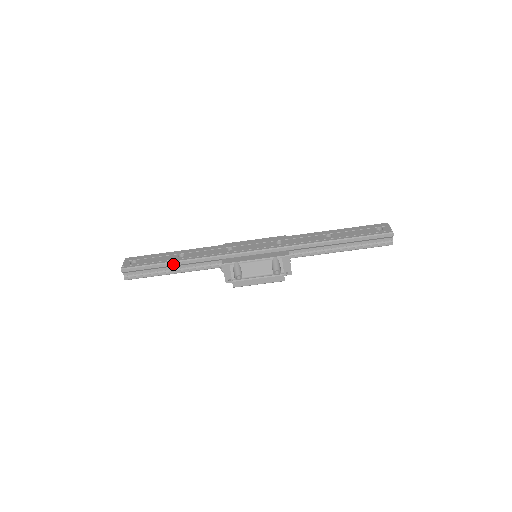
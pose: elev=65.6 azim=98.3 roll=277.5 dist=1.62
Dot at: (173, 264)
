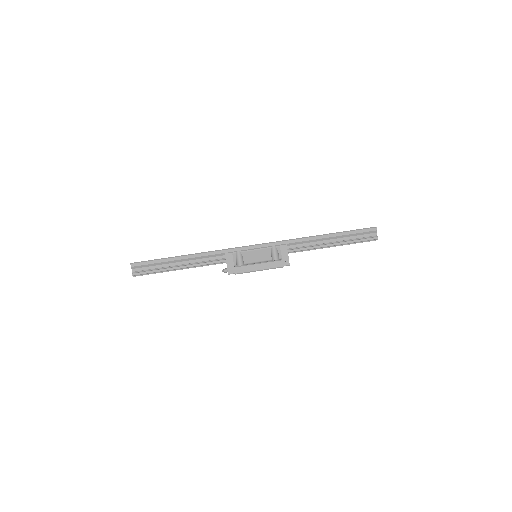
Dot at: (180, 258)
